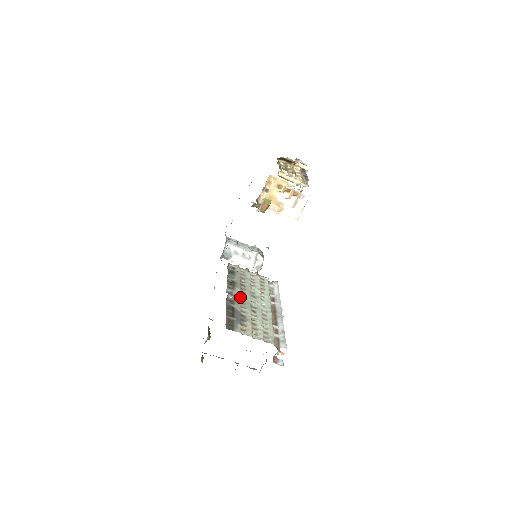
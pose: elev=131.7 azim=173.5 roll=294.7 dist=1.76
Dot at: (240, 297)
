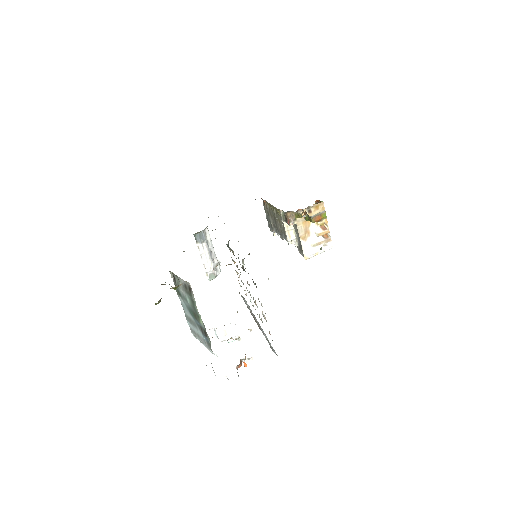
Dot at: occluded
